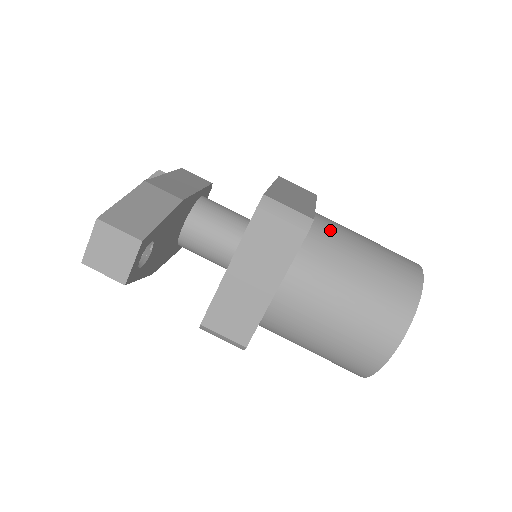
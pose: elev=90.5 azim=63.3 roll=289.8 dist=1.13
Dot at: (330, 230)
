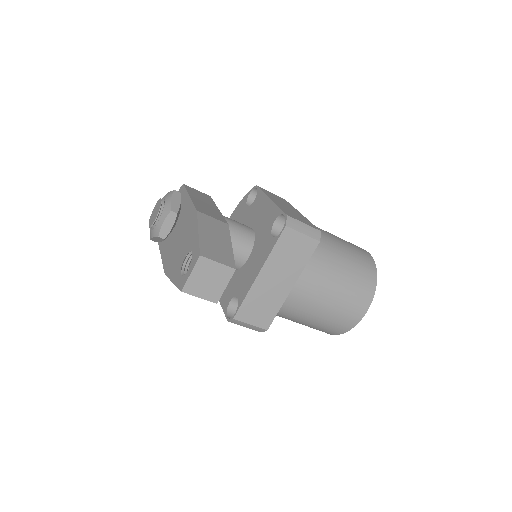
Dot at: occluded
